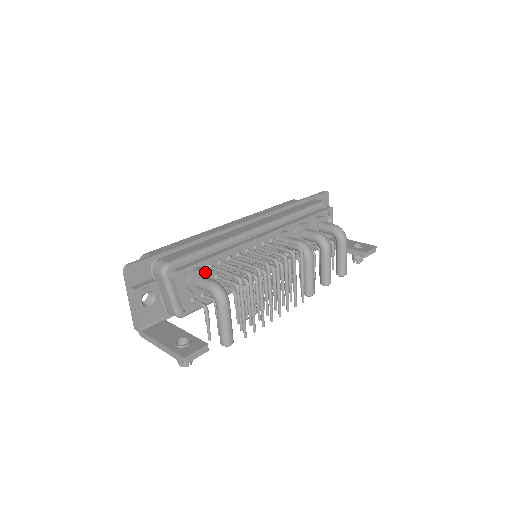
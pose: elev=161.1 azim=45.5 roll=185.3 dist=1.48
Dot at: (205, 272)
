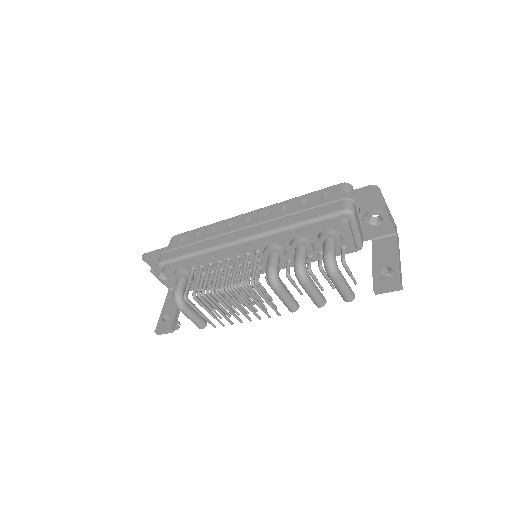
Dot at: (184, 275)
